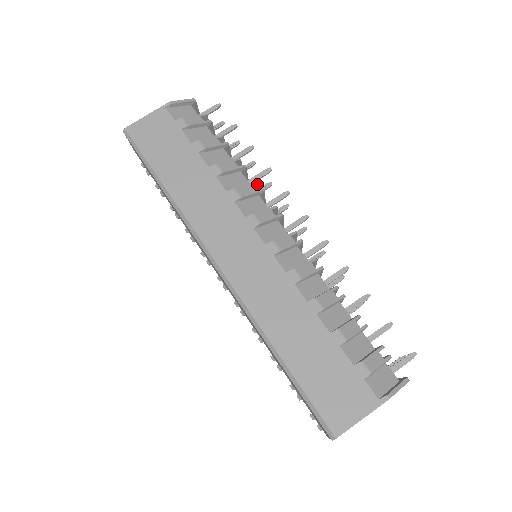
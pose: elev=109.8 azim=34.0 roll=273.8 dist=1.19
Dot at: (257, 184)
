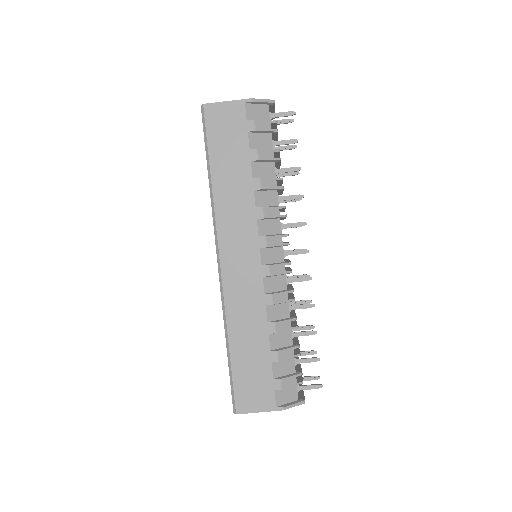
Dot at: (284, 208)
